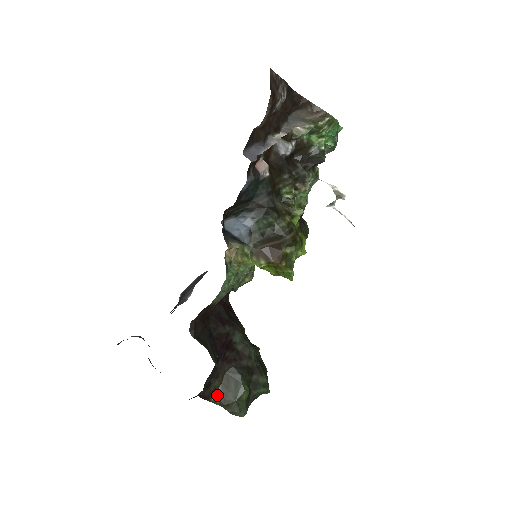
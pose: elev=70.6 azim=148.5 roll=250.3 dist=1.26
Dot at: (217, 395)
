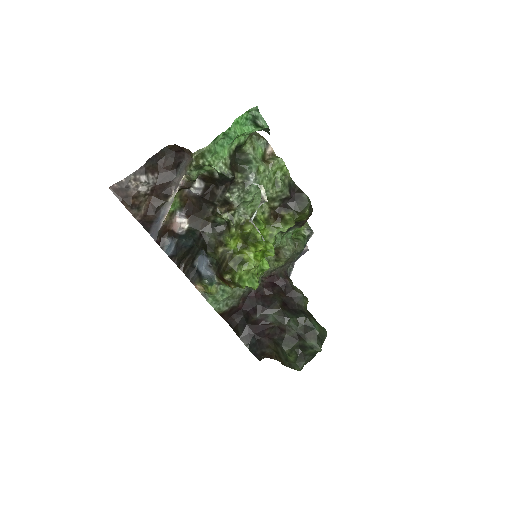
Dot at: (276, 357)
